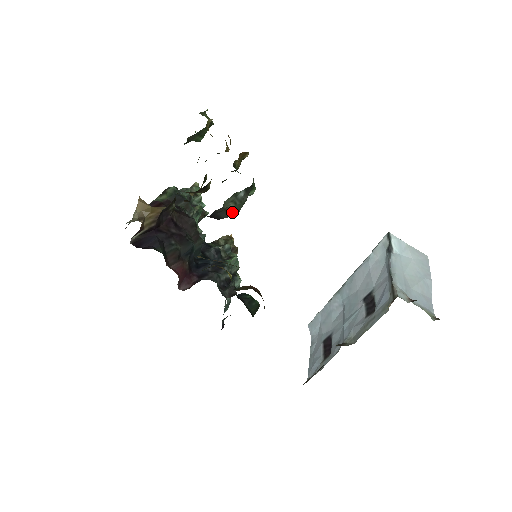
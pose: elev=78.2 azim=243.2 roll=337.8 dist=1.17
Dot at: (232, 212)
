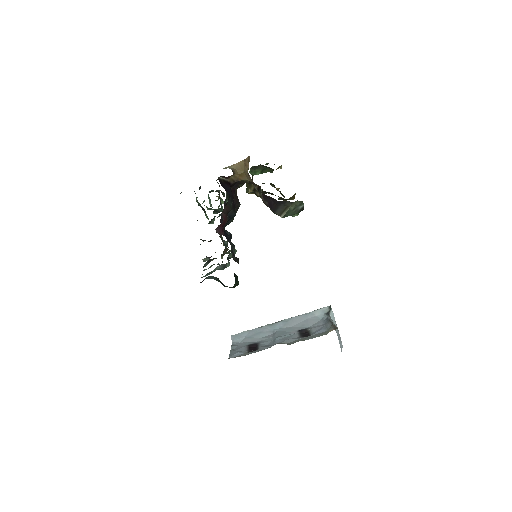
Dot at: (285, 213)
